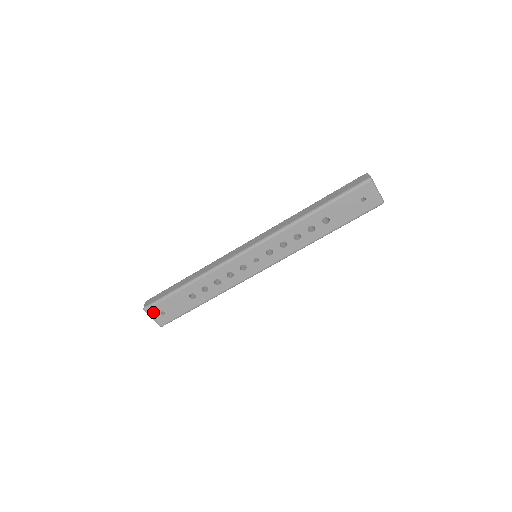
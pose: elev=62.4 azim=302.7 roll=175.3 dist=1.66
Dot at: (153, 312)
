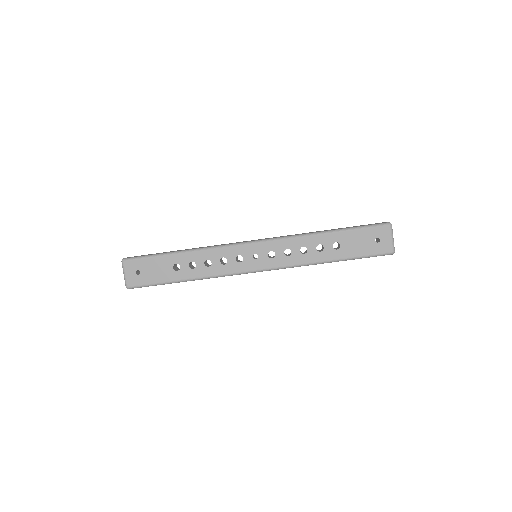
Dot at: (129, 267)
